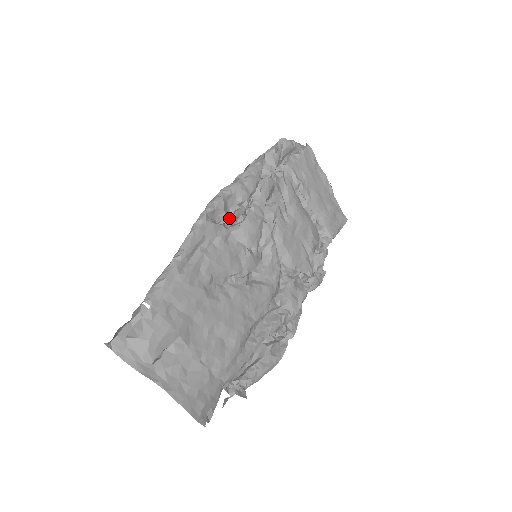
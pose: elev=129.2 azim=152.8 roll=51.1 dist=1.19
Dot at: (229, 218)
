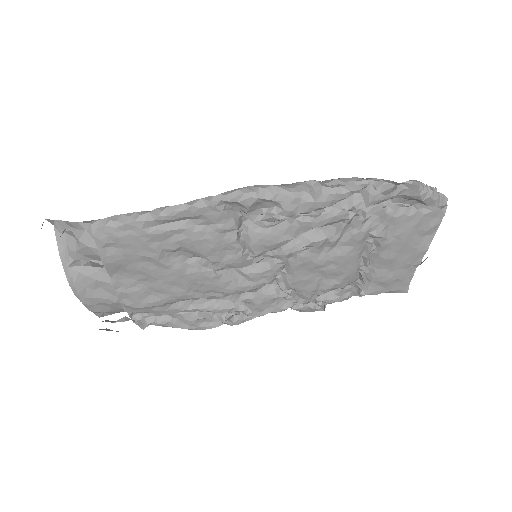
Dot at: (251, 215)
